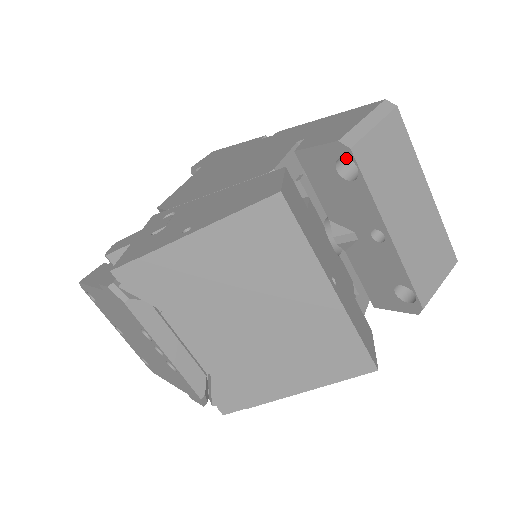
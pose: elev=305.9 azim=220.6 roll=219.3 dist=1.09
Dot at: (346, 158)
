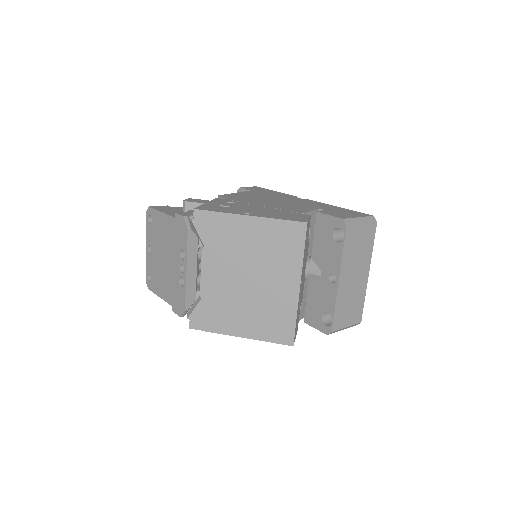
Dot at: (340, 230)
